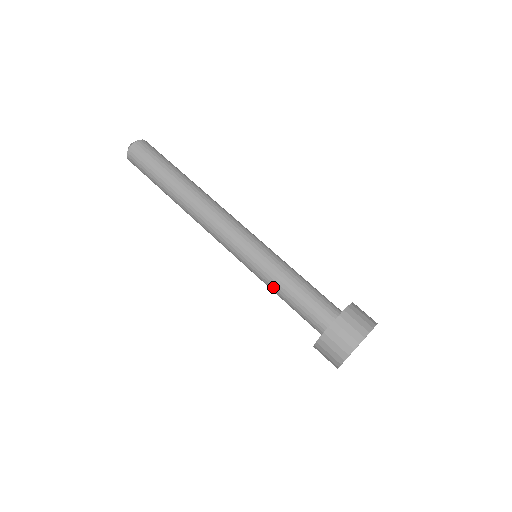
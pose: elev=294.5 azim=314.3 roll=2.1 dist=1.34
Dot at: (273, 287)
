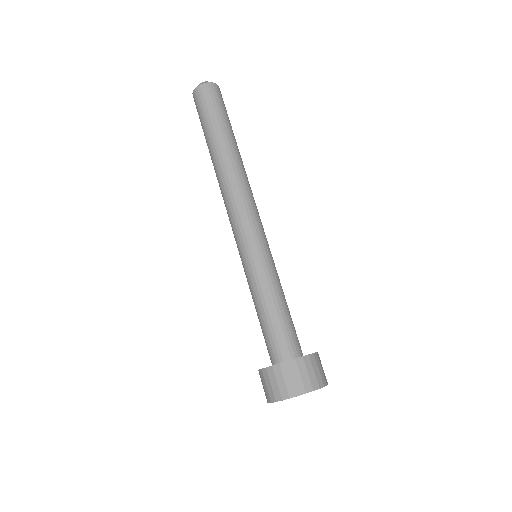
Dot at: (256, 294)
